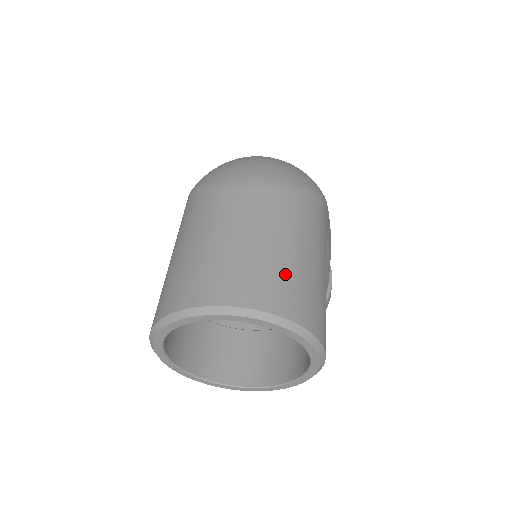
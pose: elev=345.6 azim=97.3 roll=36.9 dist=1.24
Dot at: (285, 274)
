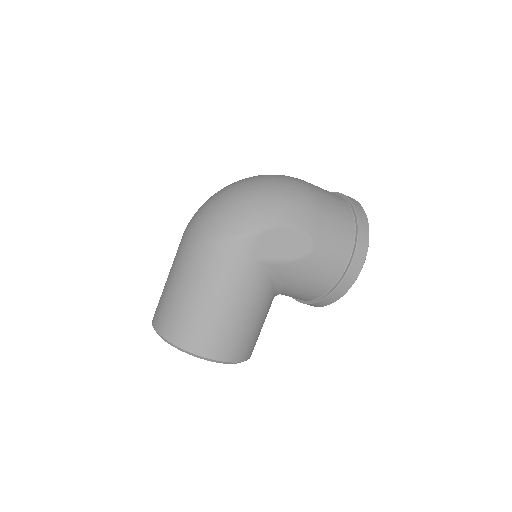
Dot at: (178, 314)
